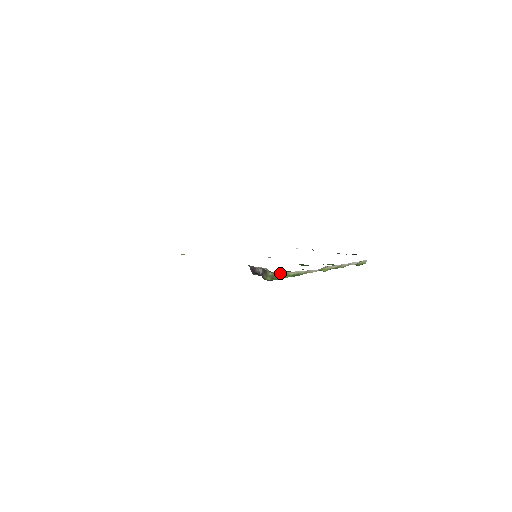
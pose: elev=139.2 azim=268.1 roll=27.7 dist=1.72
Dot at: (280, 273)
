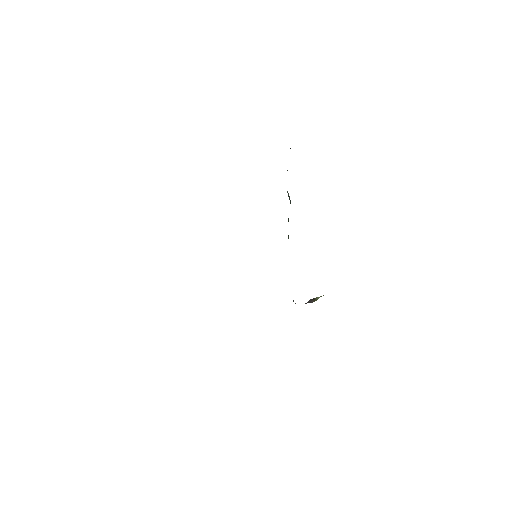
Dot at: occluded
